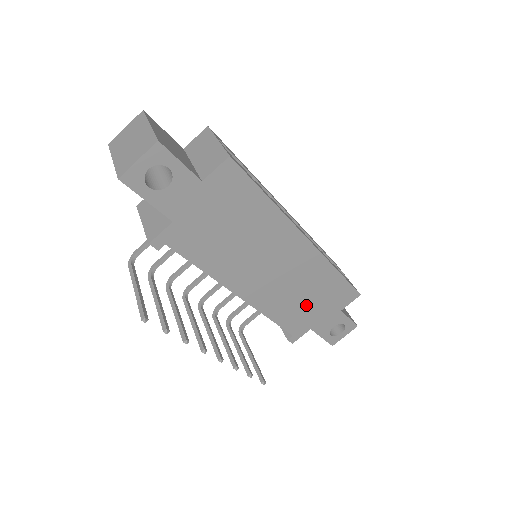
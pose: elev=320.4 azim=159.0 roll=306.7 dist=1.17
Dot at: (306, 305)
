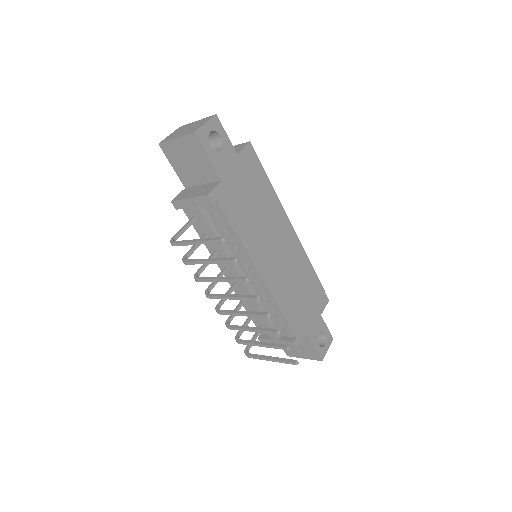
Dot at: (300, 300)
